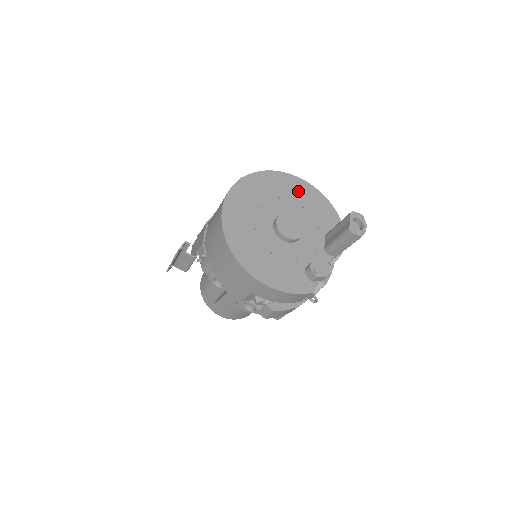
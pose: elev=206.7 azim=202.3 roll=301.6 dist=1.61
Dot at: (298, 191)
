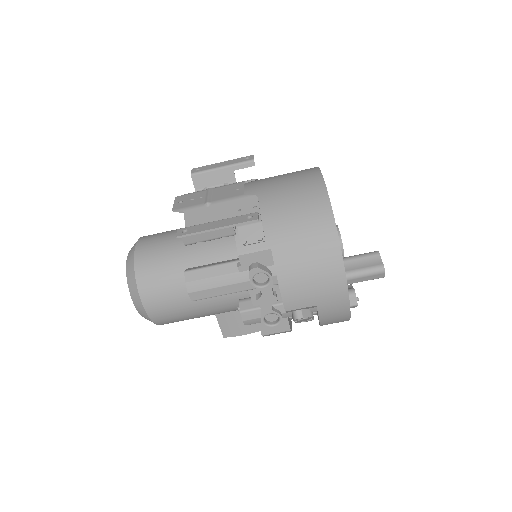
Dot at: occluded
